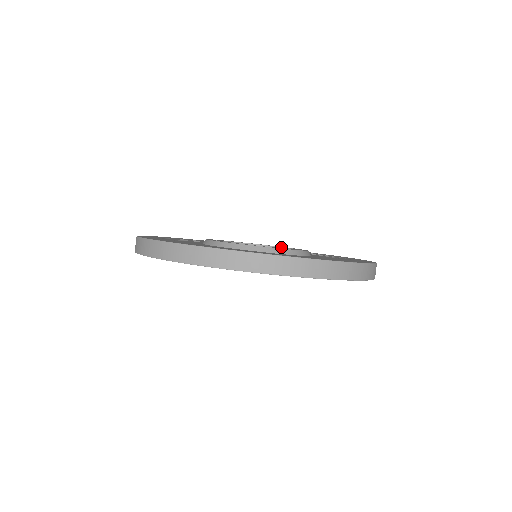
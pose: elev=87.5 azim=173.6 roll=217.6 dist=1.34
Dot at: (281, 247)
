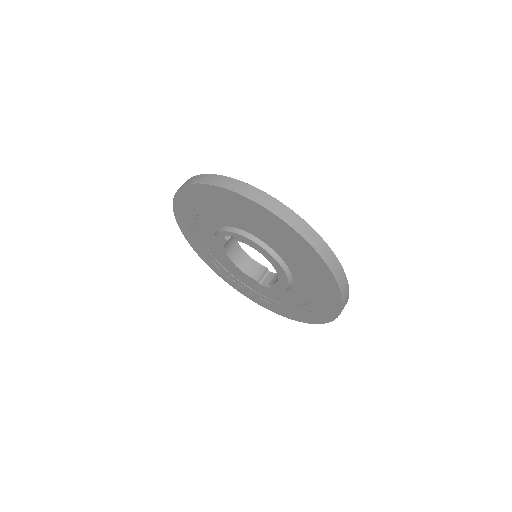
Dot at: occluded
